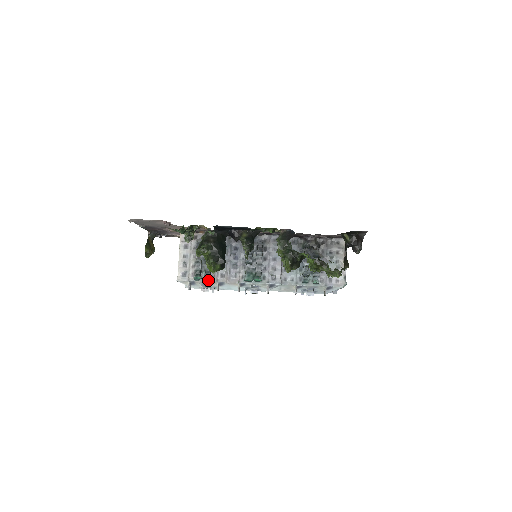
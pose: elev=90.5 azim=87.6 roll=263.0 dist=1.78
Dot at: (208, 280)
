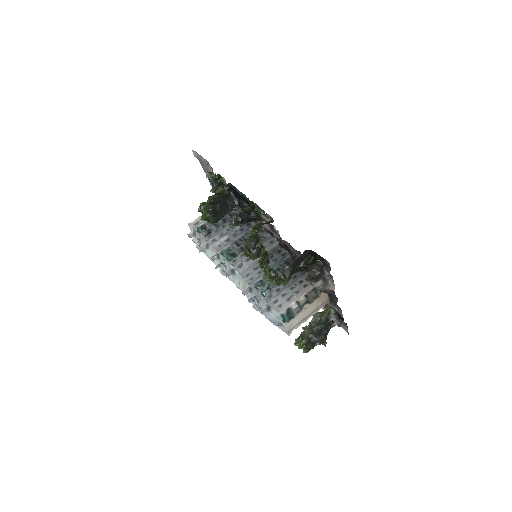
Dot at: (203, 236)
